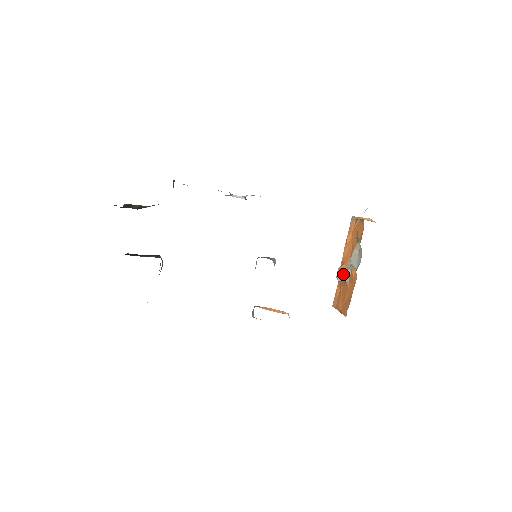
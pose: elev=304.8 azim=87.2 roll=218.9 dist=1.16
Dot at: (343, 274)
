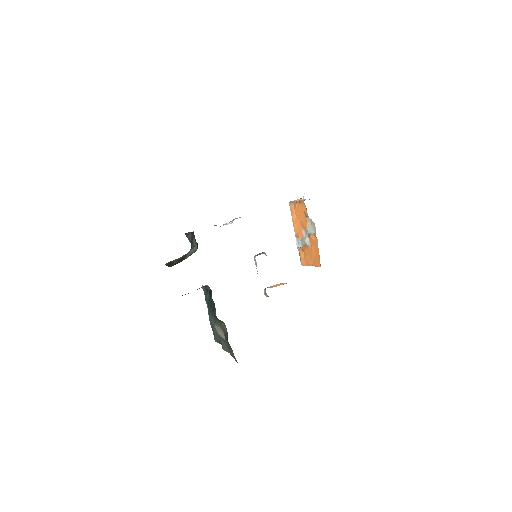
Dot at: (303, 242)
